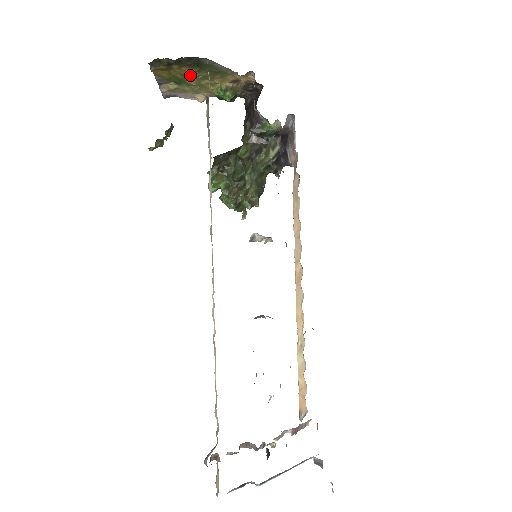
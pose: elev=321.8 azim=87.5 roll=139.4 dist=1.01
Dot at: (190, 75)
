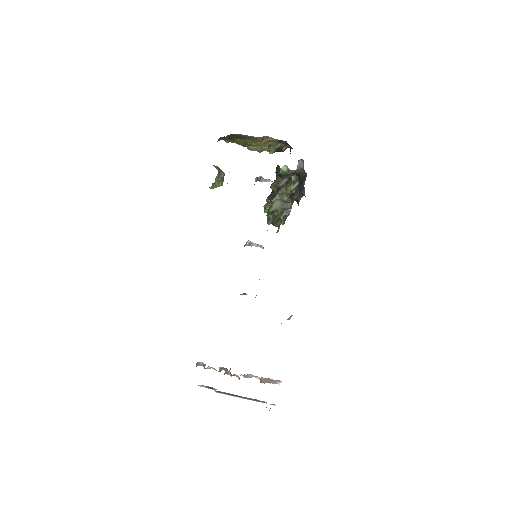
Dot at: (246, 142)
